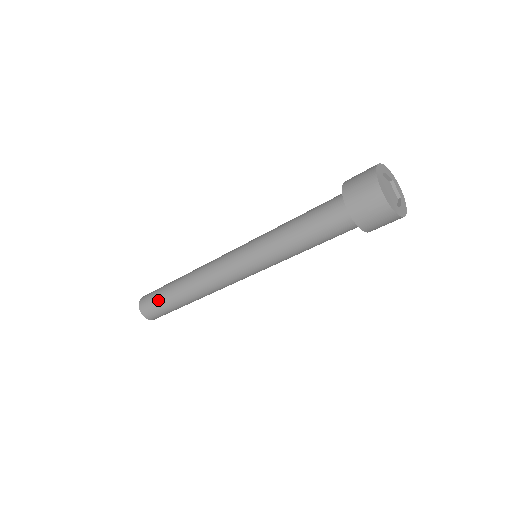
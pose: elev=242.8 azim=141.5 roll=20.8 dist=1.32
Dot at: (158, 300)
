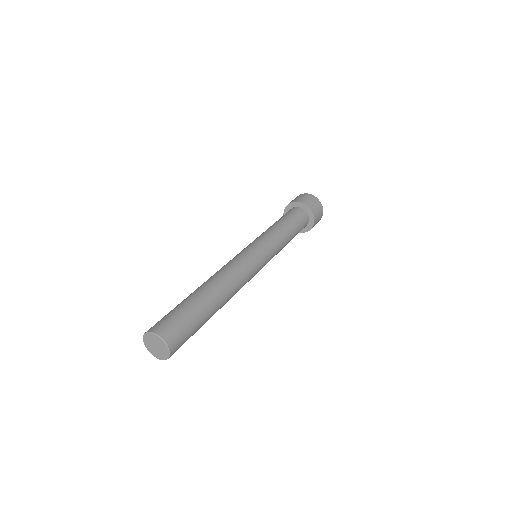
Dot at: (177, 309)
